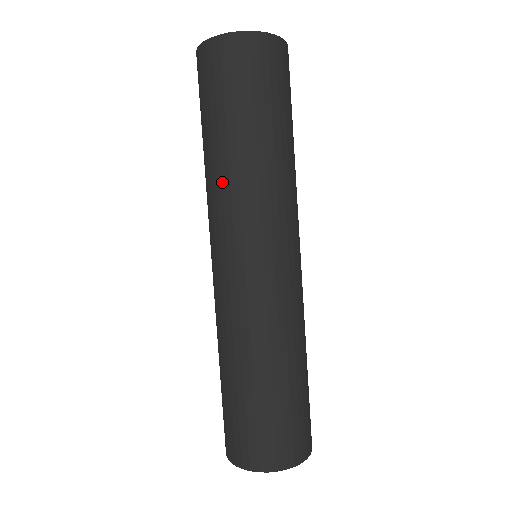
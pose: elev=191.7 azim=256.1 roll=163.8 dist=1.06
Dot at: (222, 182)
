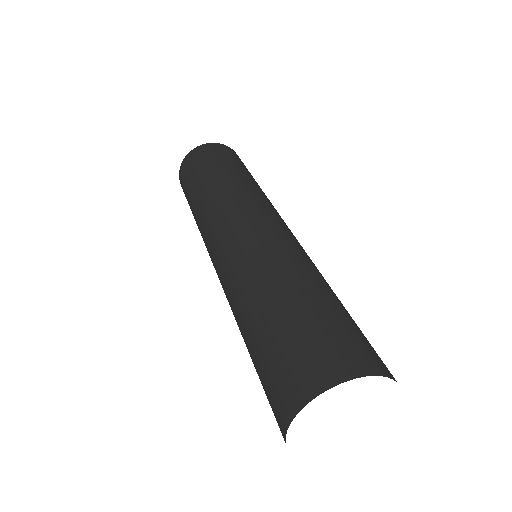
Dot at: (201, 214)
